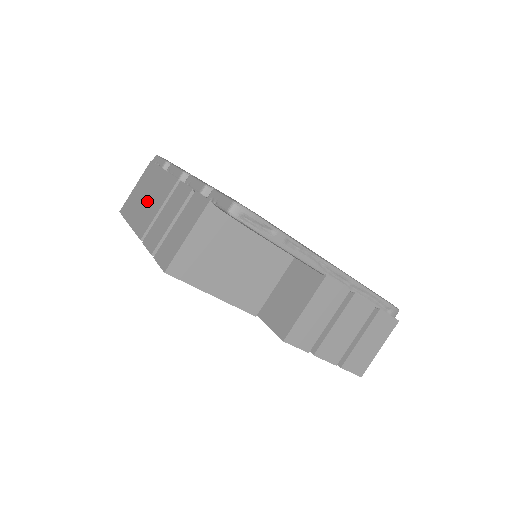
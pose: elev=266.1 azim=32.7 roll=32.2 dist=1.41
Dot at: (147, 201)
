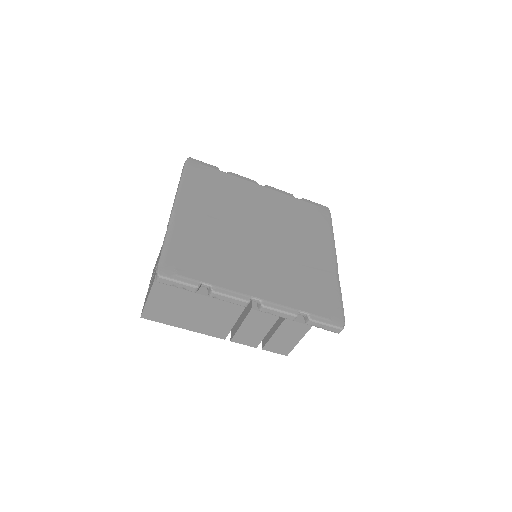
Dot at: (200, 317)
